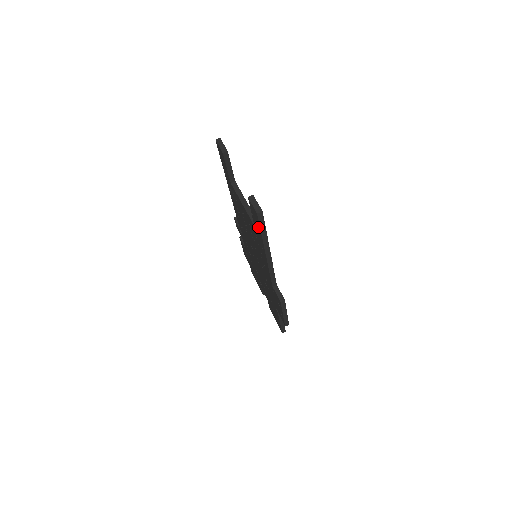
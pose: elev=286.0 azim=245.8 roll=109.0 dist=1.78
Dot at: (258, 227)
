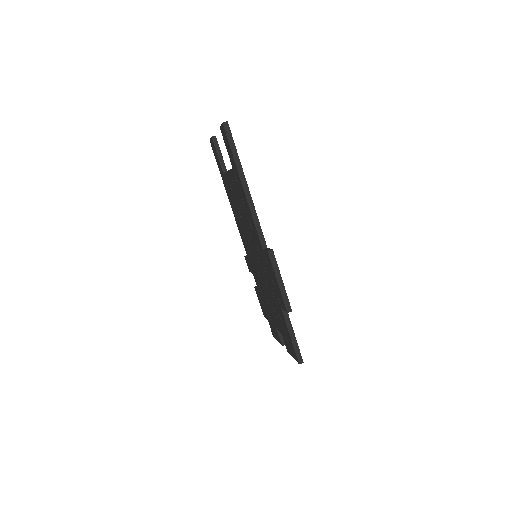
Dot at: (230, 151)
